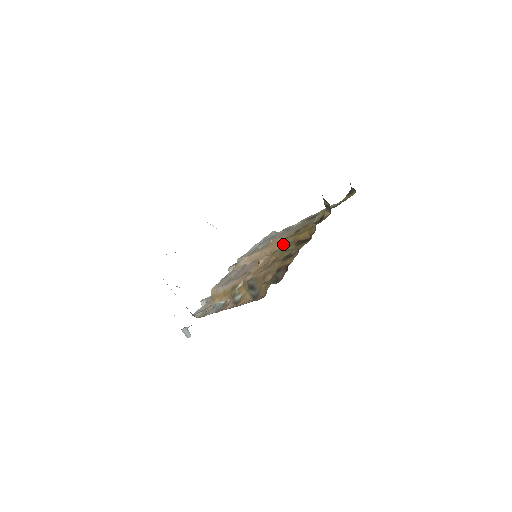
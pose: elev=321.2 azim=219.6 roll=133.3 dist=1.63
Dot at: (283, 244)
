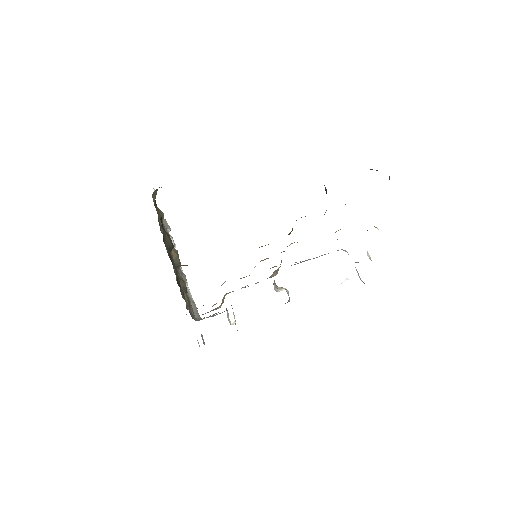
Dot at: occluded
